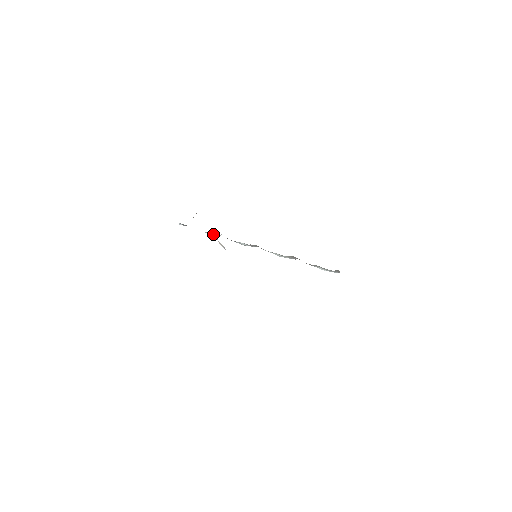
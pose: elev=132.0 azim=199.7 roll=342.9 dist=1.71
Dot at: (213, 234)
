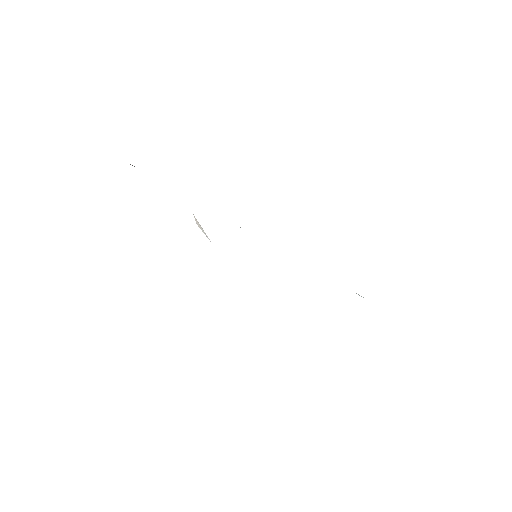
Dot at: occluded
